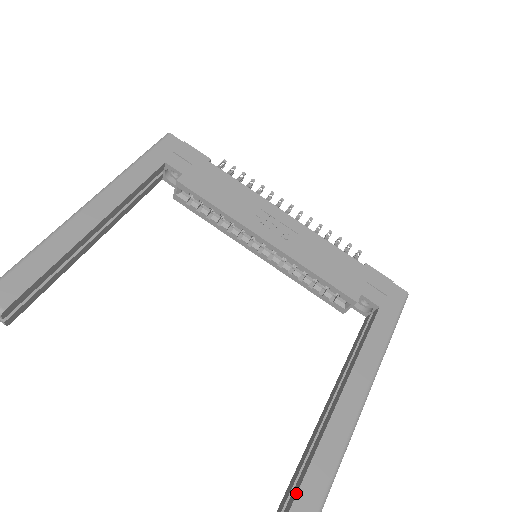
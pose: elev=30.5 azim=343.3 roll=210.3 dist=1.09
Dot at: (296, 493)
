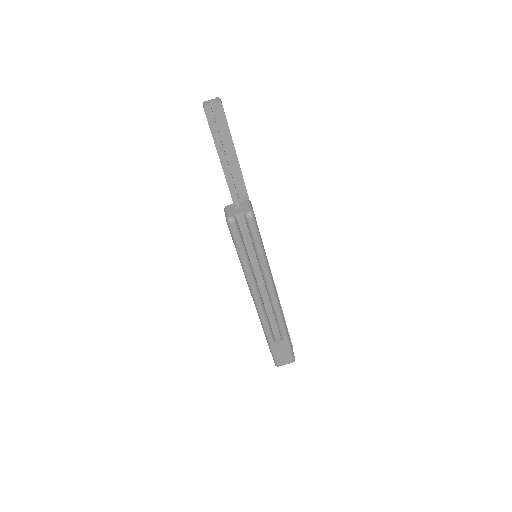
Dot at: occluded
